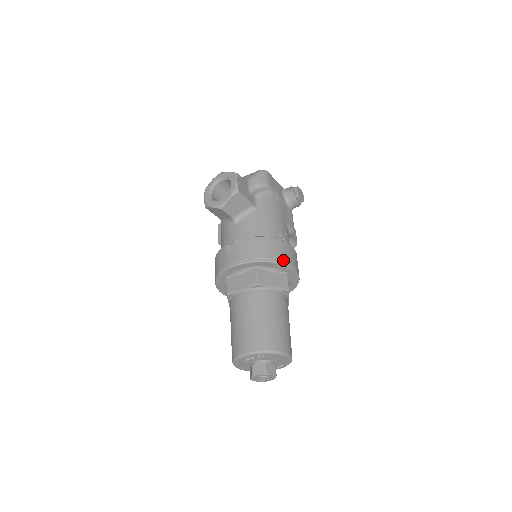
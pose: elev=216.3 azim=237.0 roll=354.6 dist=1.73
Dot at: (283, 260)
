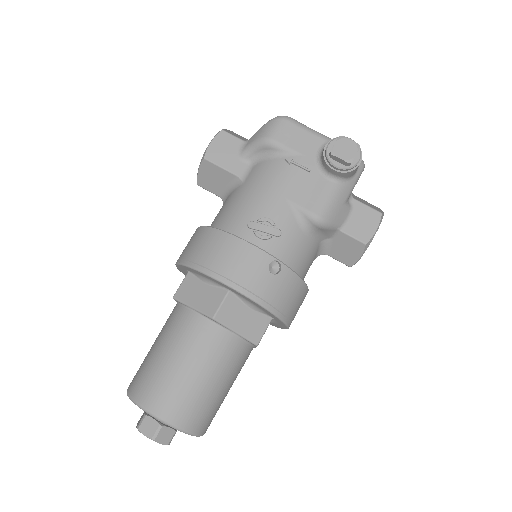
Dot at: (210, 267)
